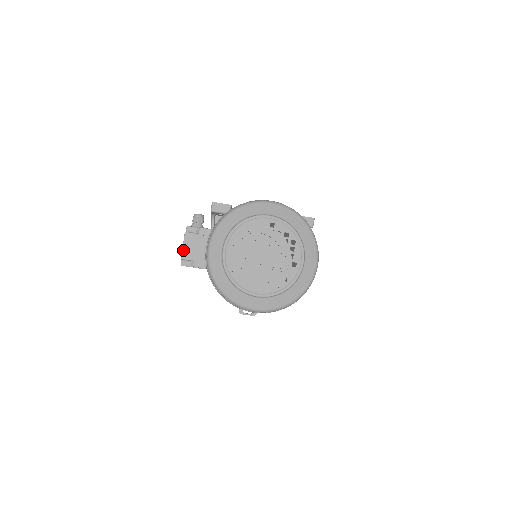
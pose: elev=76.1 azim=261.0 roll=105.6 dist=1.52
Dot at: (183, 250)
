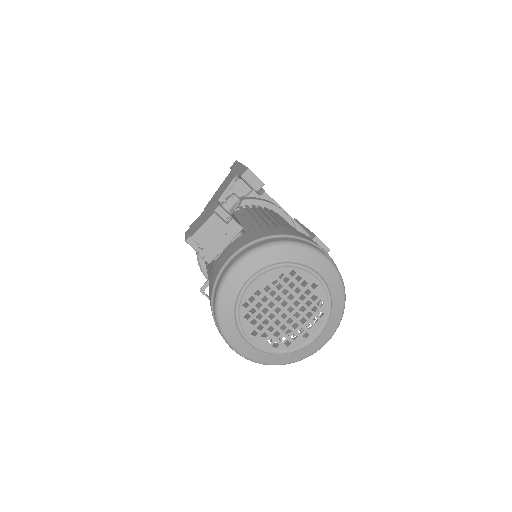
Dot at: (199, 230)
